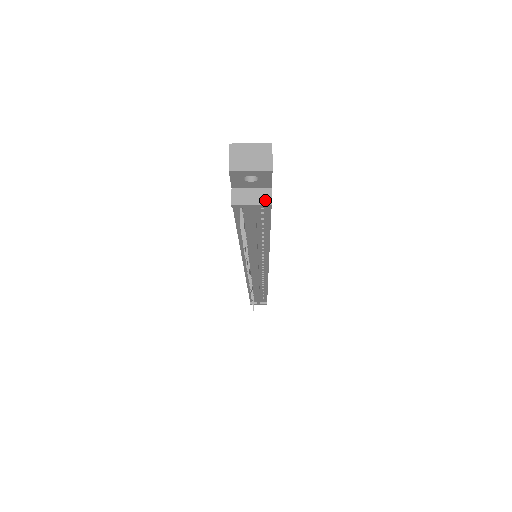
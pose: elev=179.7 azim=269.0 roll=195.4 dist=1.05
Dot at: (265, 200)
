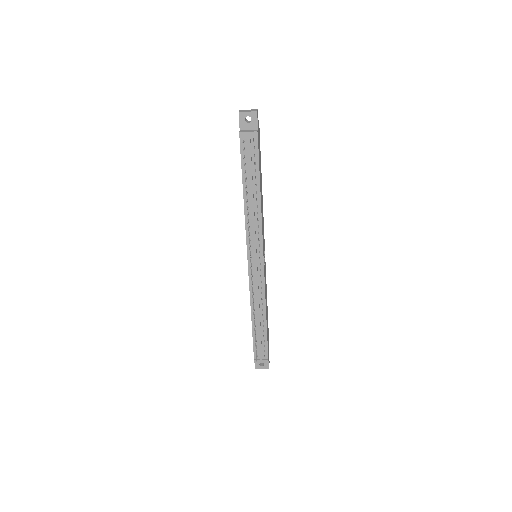
Dot at: (254, 131)
